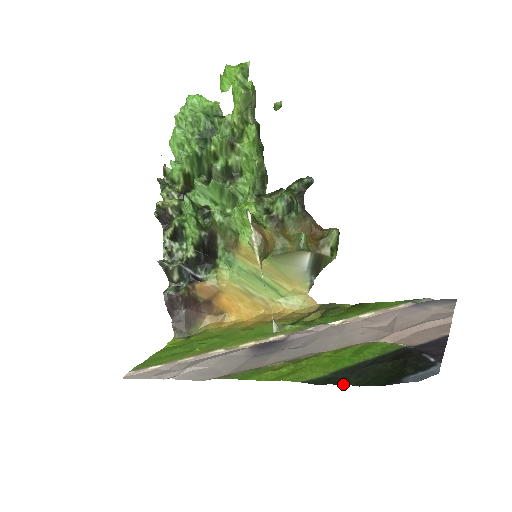
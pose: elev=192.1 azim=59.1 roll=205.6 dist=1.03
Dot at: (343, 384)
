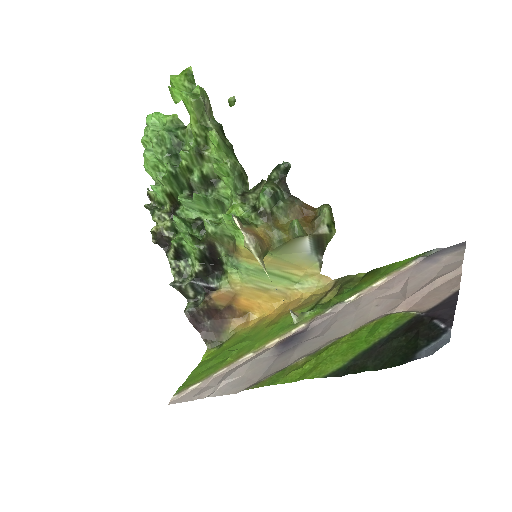
Dot at: (361, 371)
